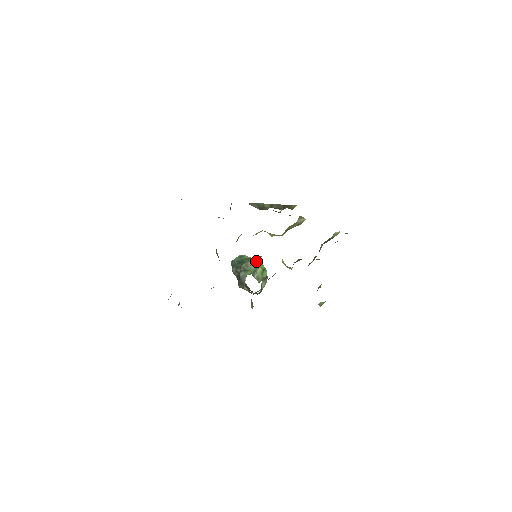
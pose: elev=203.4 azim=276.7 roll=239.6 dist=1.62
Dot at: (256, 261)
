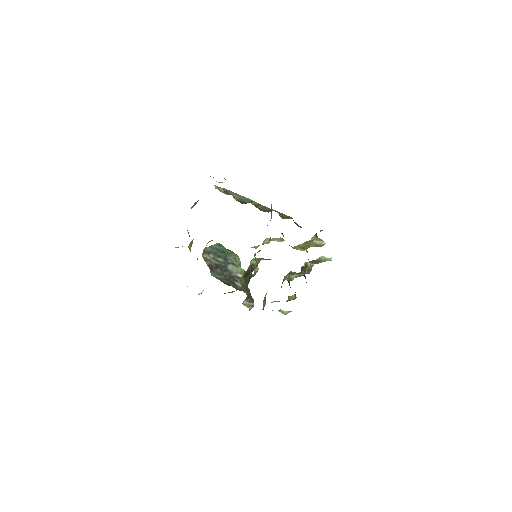
Dot at: occluded
